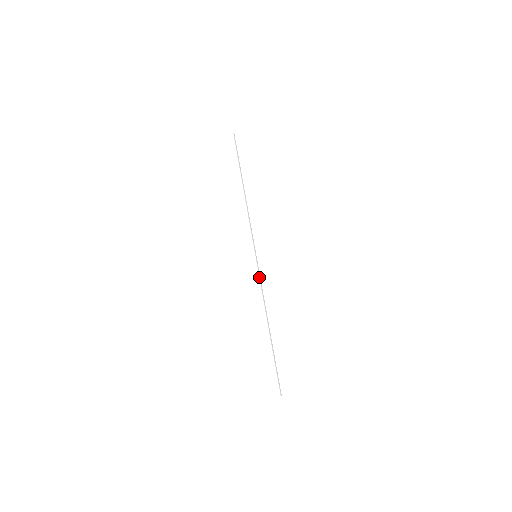
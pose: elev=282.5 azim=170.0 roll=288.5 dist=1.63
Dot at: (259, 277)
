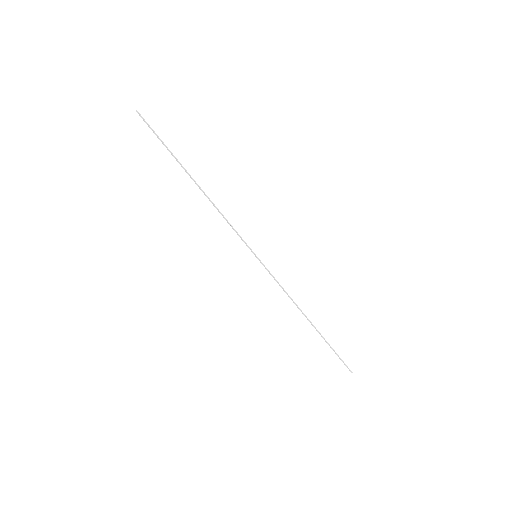
Dot at: (273, 277)
